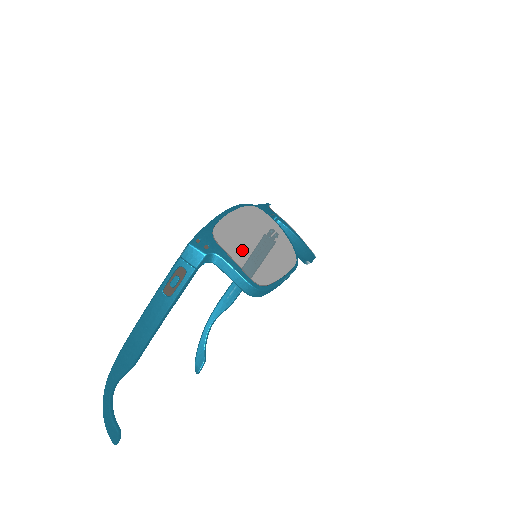
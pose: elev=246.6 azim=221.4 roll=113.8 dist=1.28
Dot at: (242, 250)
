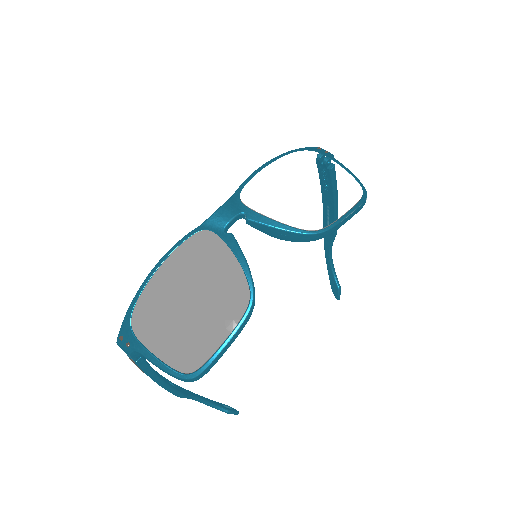
Dot at: (160, 337)
